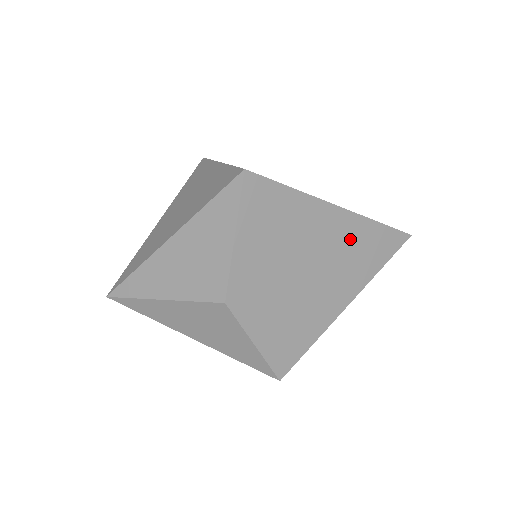
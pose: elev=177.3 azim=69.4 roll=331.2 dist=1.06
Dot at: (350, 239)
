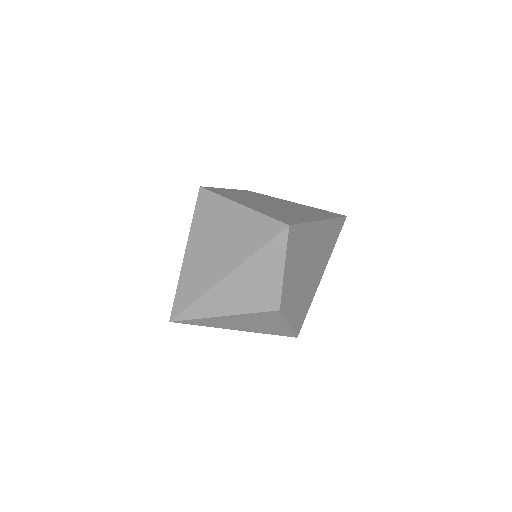
Dot at: (325, 236)
